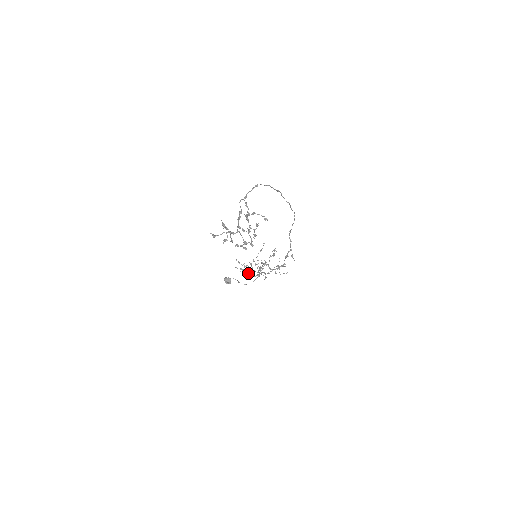
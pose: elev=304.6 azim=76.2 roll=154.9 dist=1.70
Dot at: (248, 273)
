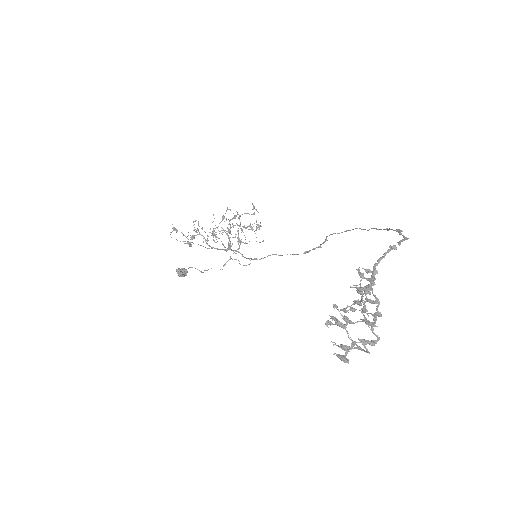
Dot at: occluded
